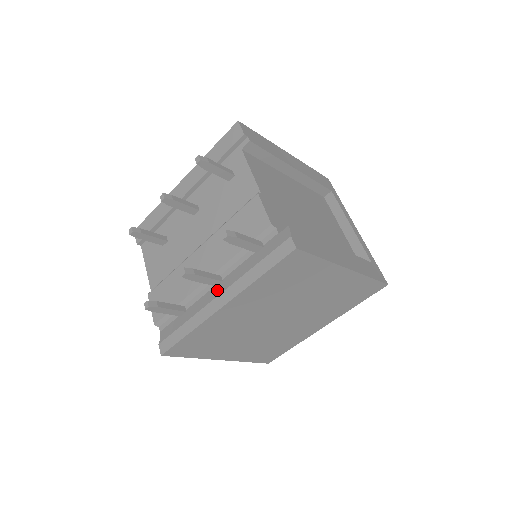
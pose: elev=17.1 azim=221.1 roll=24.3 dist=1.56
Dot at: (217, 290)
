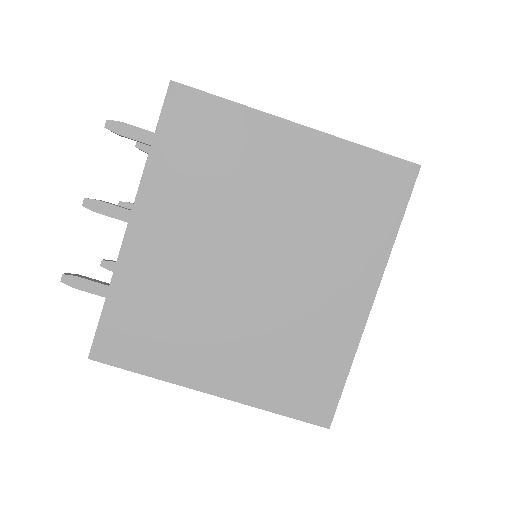
Dot at: occluded
